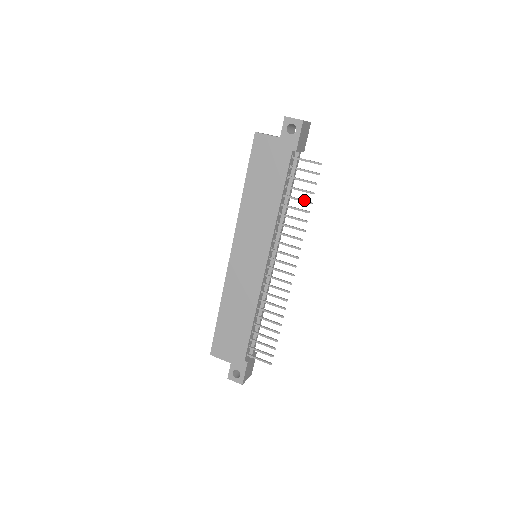
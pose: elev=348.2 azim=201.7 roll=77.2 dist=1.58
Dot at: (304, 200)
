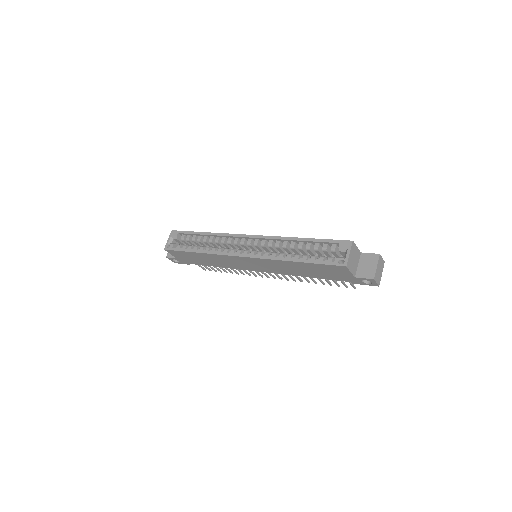
Dot at: (322, 283)
